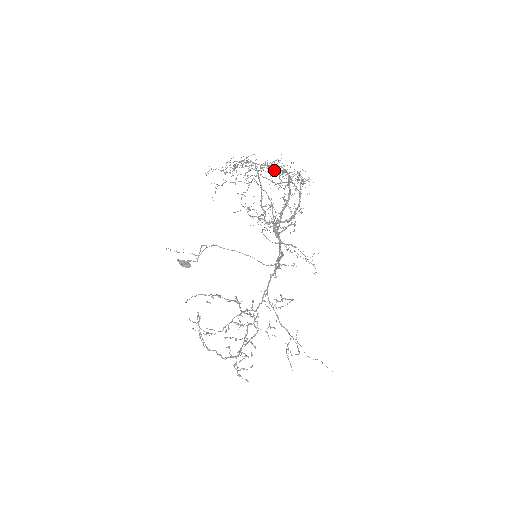
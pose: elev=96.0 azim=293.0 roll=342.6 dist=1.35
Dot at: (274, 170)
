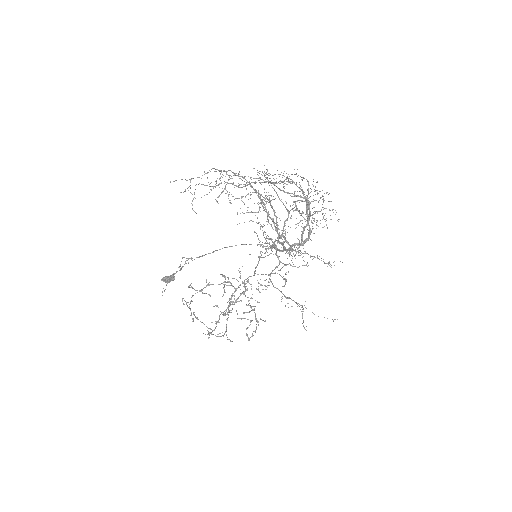
Dot at: (293, 202)
